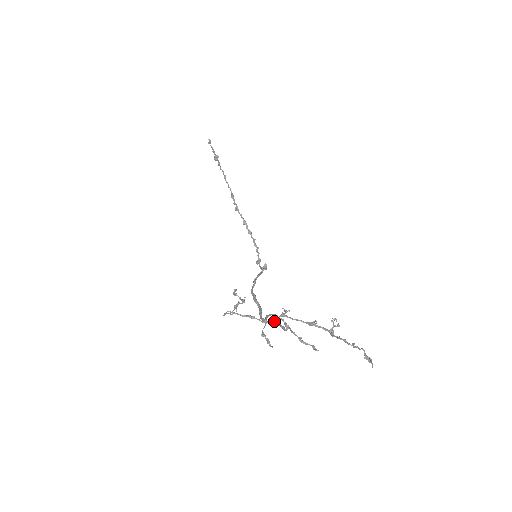
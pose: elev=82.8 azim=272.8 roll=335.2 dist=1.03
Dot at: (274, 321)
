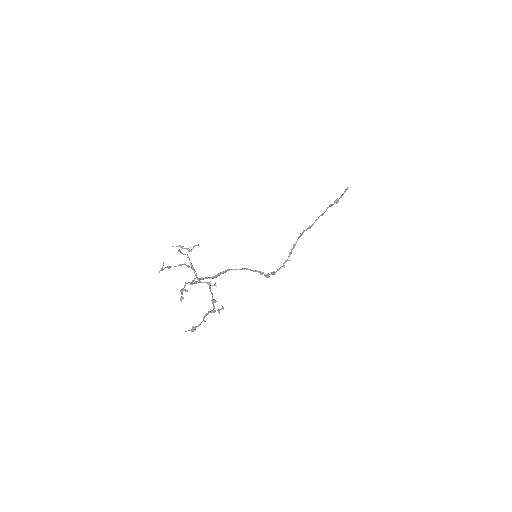
Dot at: occluded
